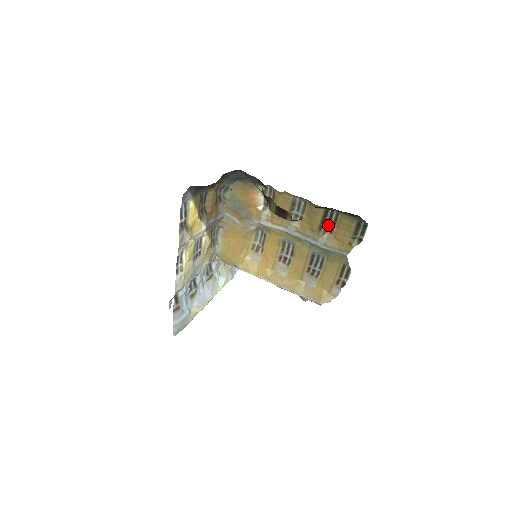
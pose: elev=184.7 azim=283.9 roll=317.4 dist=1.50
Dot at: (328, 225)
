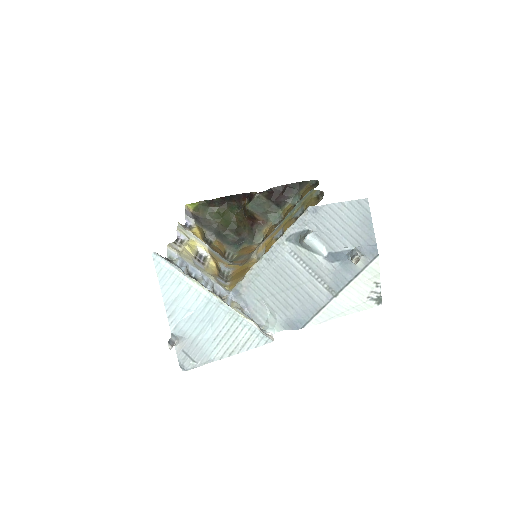
Dot at: occluded
